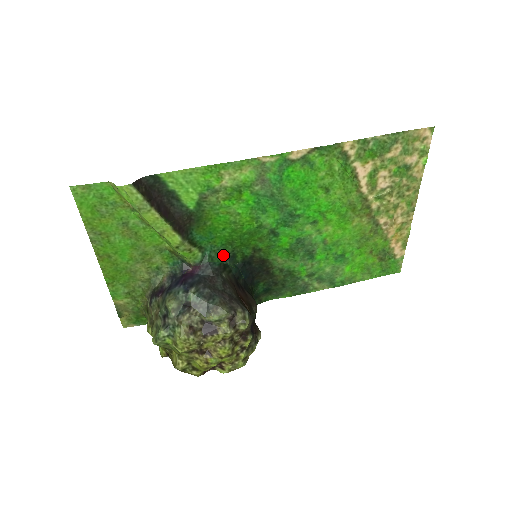
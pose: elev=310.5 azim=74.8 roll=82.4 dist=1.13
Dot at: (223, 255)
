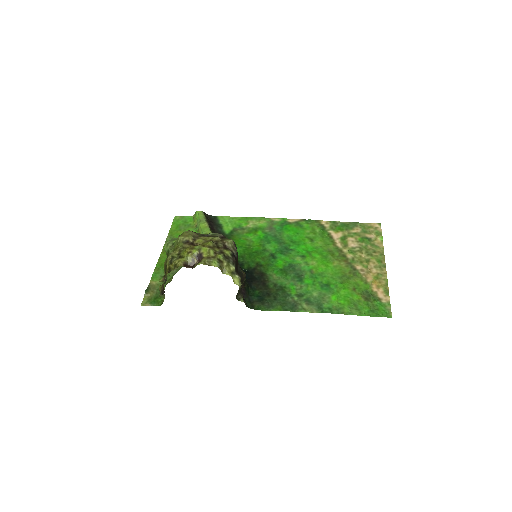
Dot at: occluded
